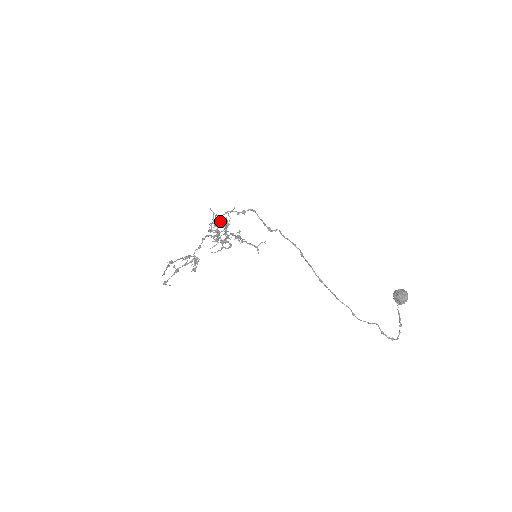
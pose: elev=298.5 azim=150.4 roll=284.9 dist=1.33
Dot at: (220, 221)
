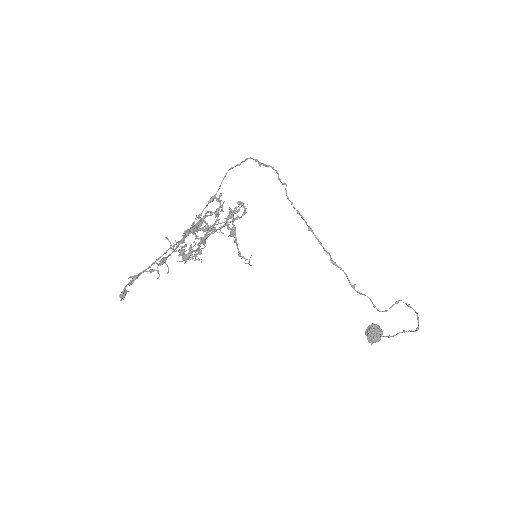
Dot at: (218, 200)
